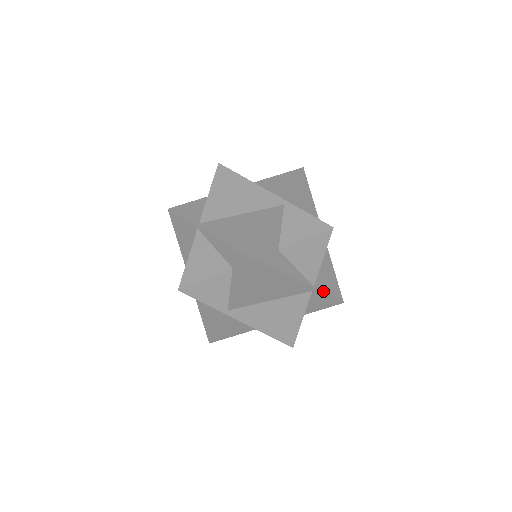
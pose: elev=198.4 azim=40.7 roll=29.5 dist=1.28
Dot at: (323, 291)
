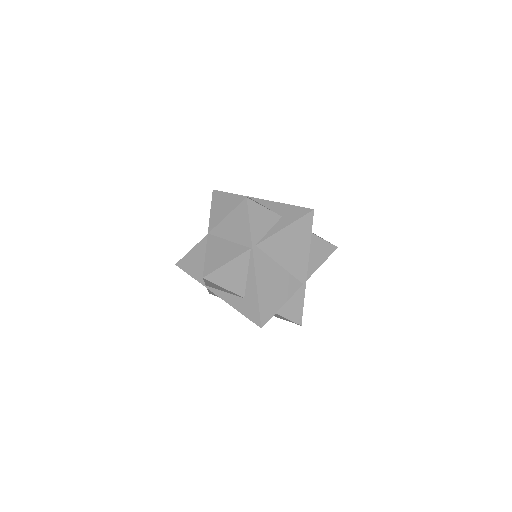
Dot at: (304, 294)
